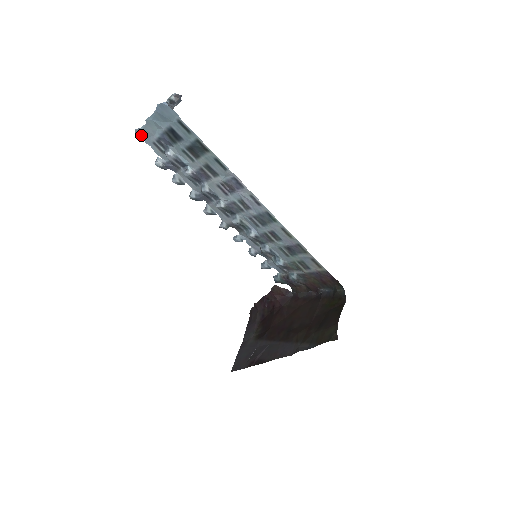
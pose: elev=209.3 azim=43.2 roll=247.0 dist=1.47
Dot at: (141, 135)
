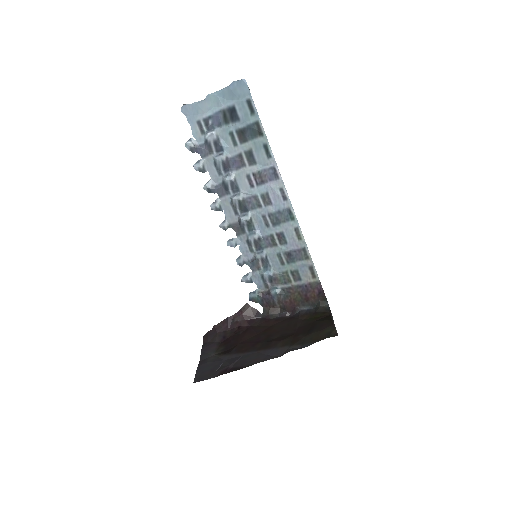
Dot at: (188, 111)
